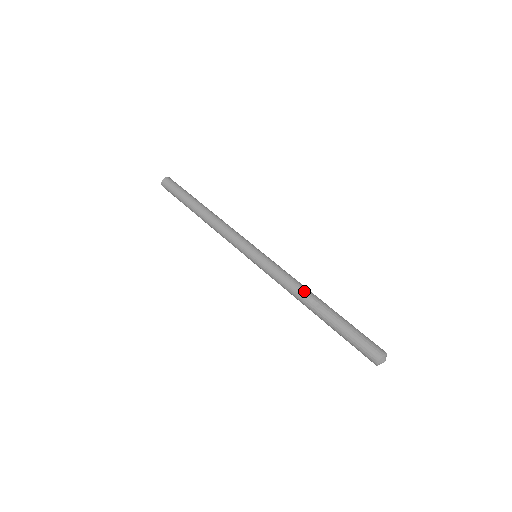
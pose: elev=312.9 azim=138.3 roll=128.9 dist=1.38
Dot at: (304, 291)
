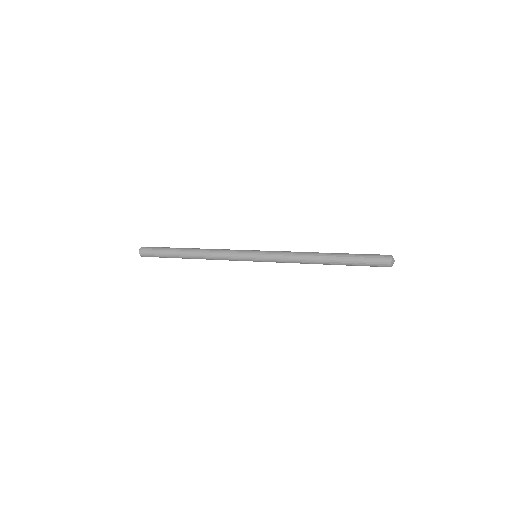
Dot at: (309, 255)
